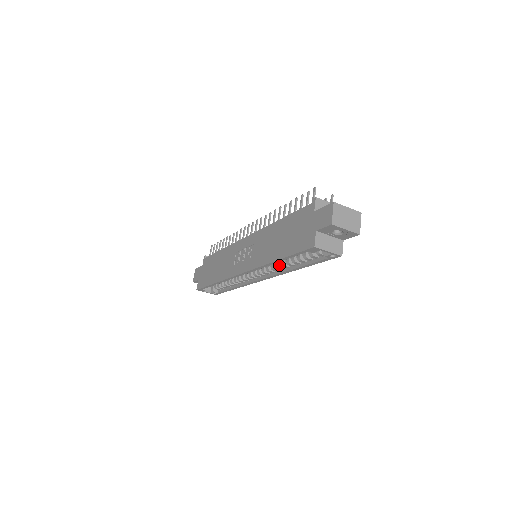
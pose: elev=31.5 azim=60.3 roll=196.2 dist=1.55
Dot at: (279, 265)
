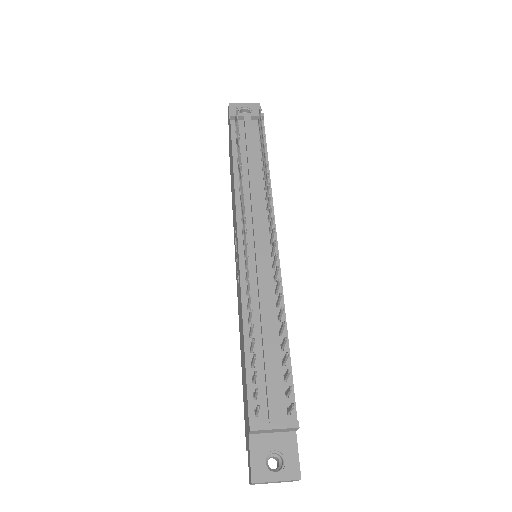
Dot at: occluded
